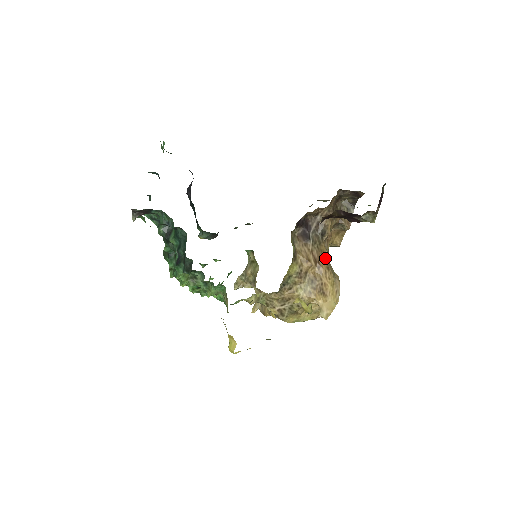
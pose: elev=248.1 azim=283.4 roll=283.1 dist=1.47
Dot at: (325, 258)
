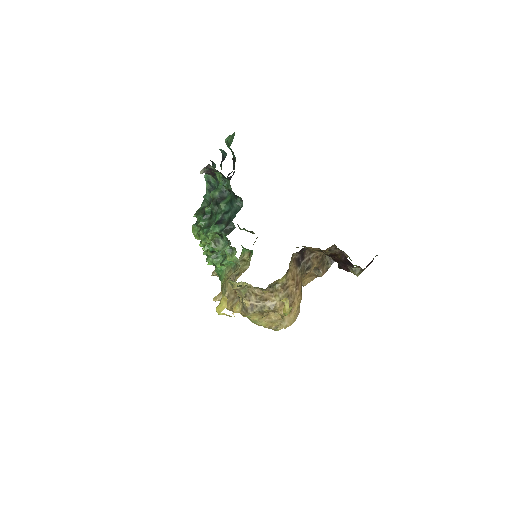
Dot at: (301, 286)
